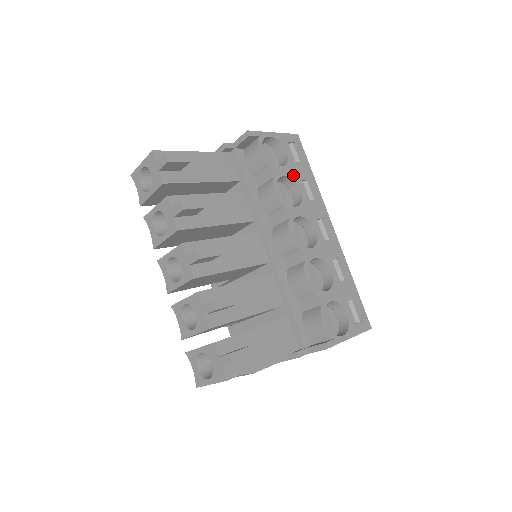
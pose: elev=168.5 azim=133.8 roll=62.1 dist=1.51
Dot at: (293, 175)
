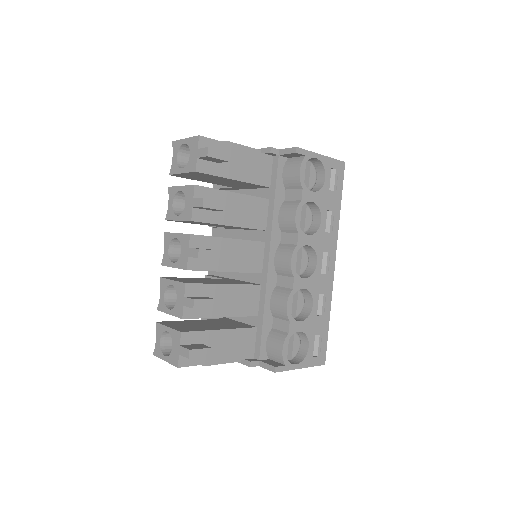
Dot at: (321, 203)
